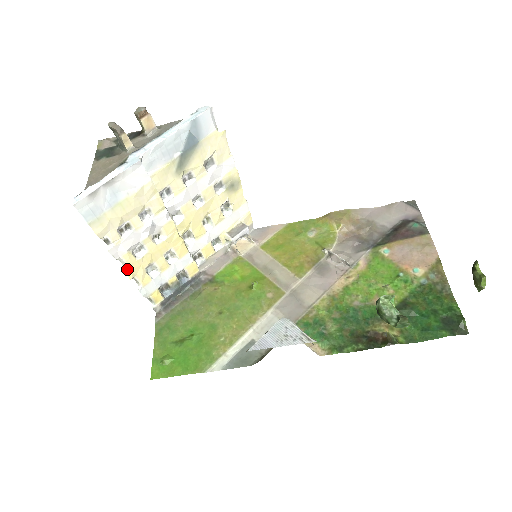
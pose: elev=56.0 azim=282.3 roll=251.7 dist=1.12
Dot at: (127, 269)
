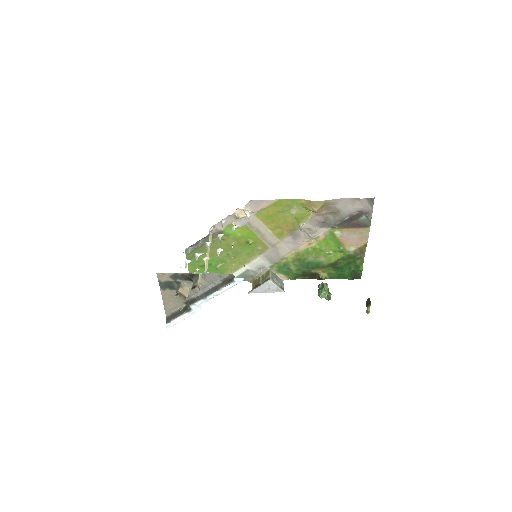
Dot at: occluded
